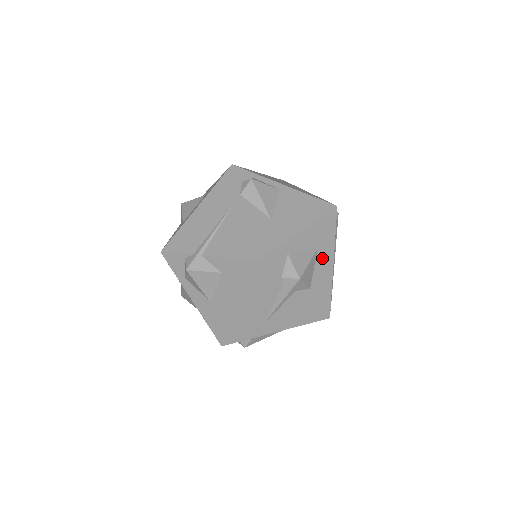
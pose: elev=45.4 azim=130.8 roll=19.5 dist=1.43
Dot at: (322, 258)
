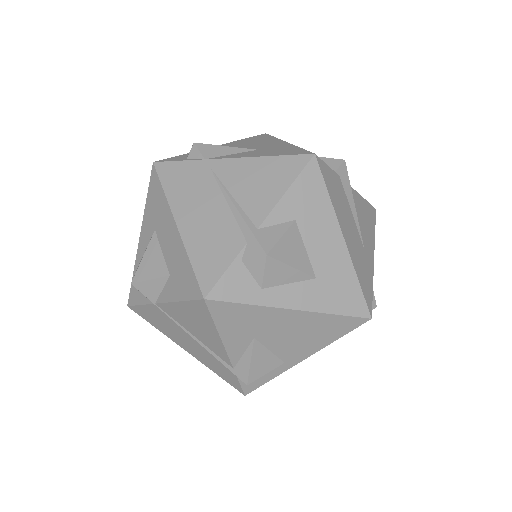
Dot at: occluded
